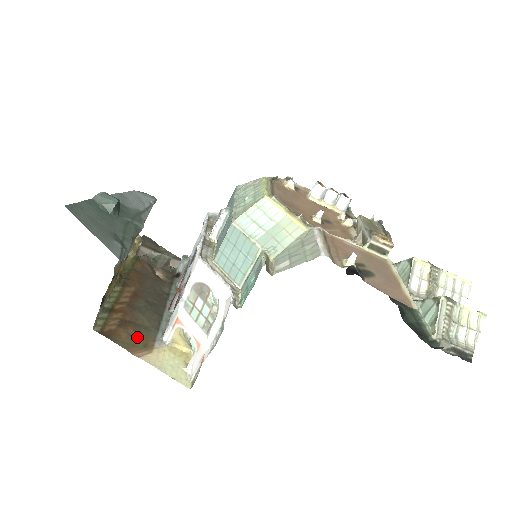
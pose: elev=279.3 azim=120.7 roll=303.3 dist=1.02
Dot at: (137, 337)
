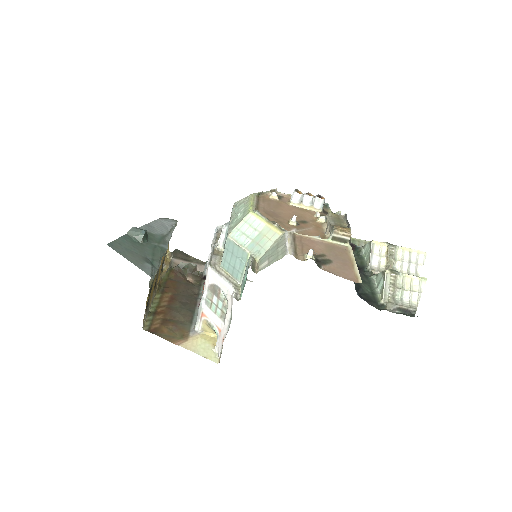
Dot at: (176, 331)
